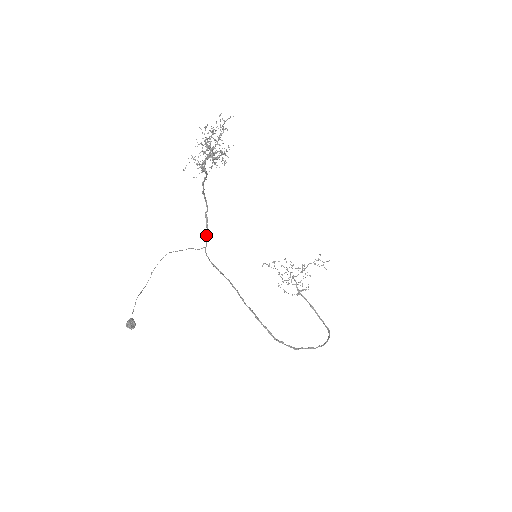
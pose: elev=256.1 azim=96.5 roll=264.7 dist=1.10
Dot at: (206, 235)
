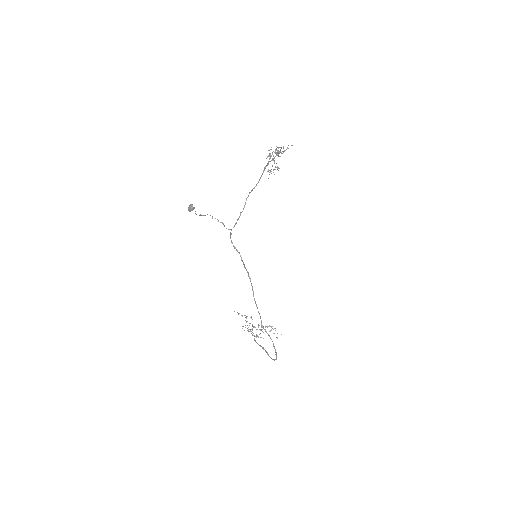
Dot at: (237, 220)
